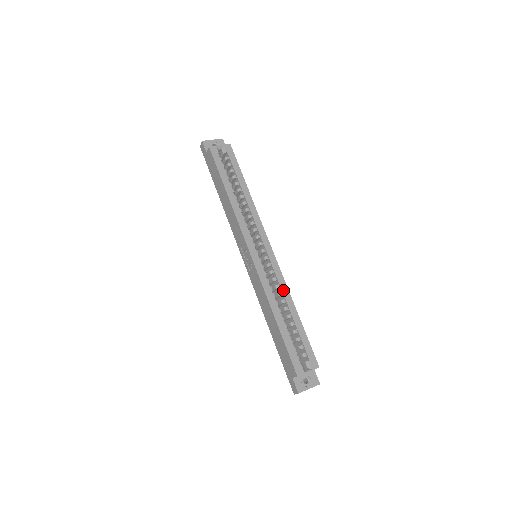
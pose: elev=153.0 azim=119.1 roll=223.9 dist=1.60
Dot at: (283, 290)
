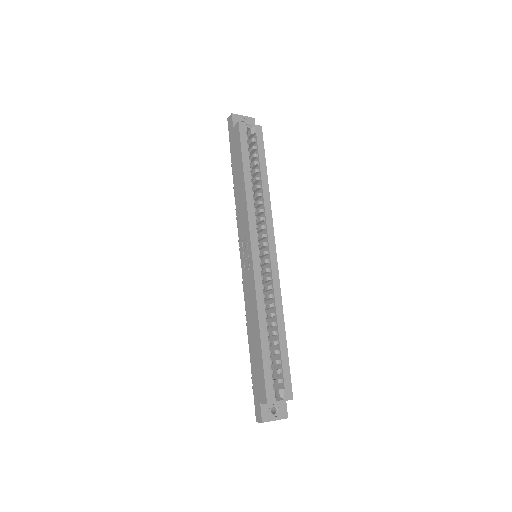
Dot at: (276, 302)
